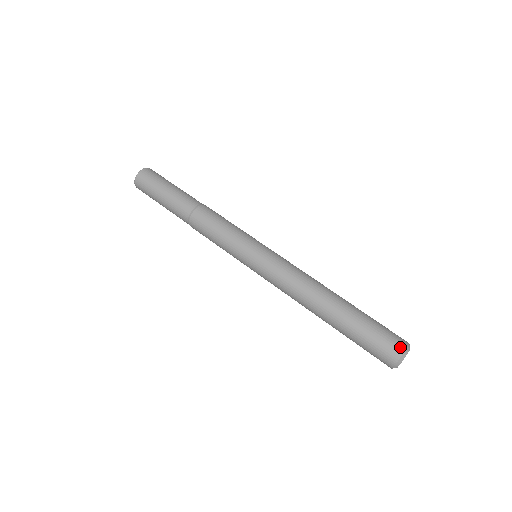
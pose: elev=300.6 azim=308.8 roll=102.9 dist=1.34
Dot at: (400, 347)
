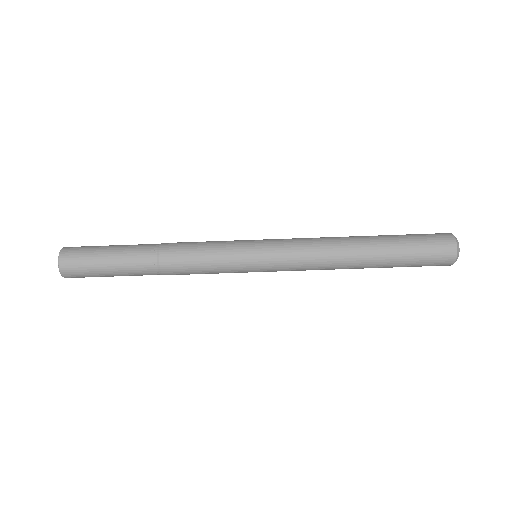
Dot at: (450, 260)
